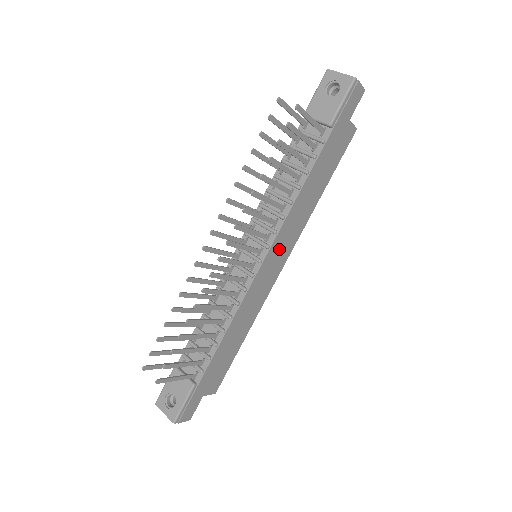
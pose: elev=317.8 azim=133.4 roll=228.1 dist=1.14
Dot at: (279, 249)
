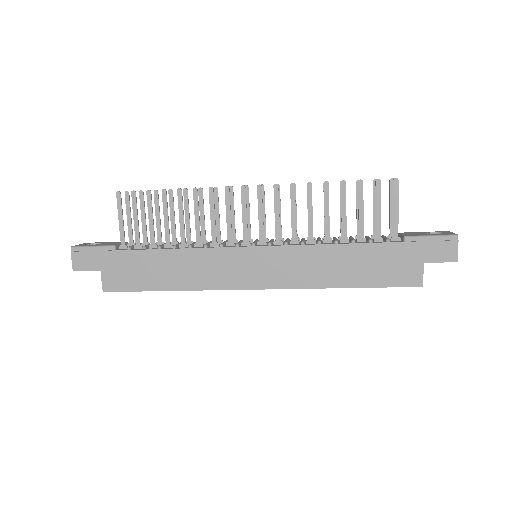
Dot at: (272, 263)
